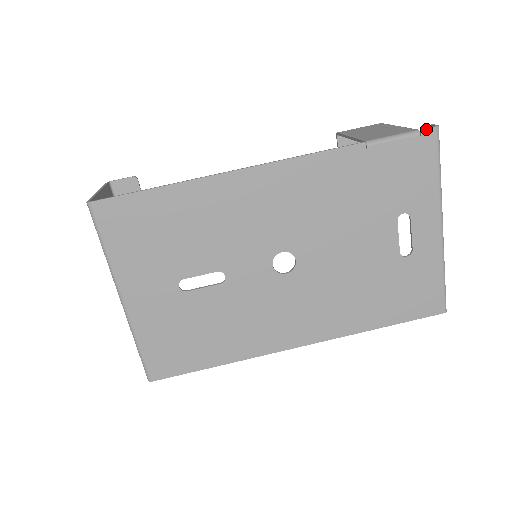
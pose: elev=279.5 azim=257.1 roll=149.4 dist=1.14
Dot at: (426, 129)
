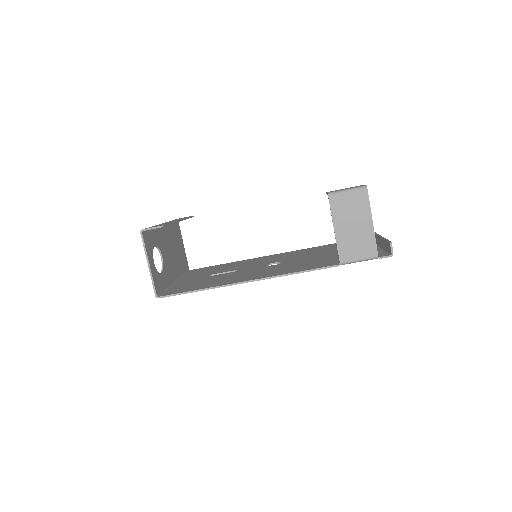
Dot at: occluded
